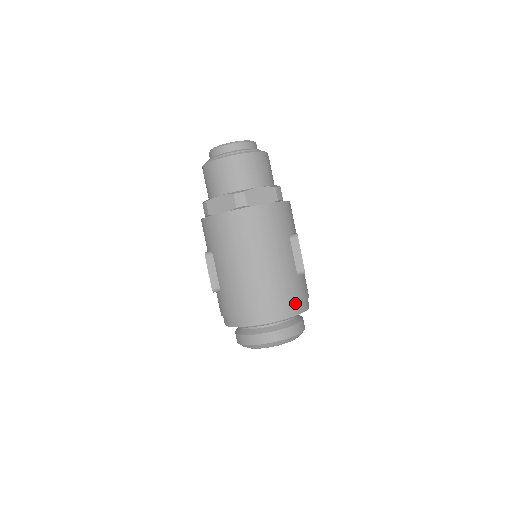
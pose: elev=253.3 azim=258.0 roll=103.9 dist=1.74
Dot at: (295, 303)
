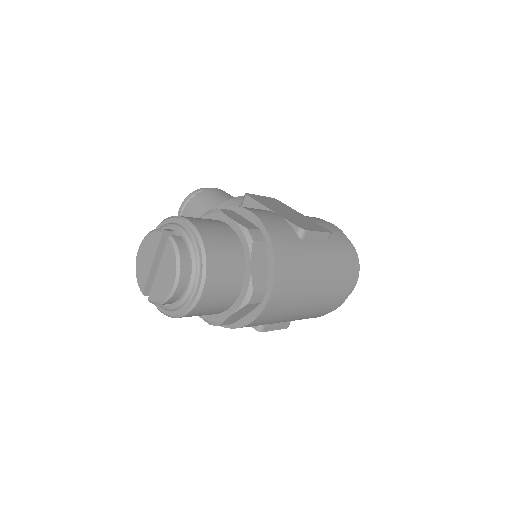
Dot at: (349, 256)
